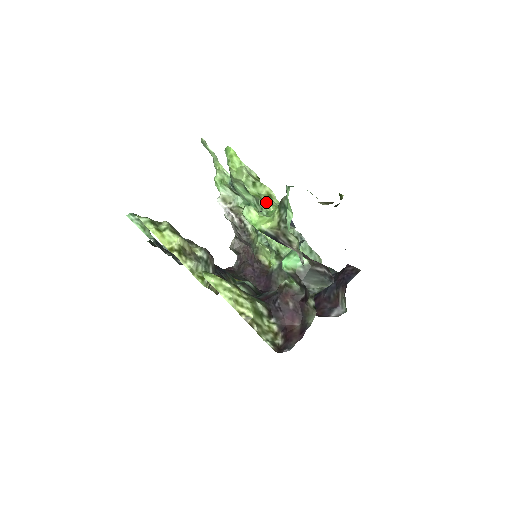
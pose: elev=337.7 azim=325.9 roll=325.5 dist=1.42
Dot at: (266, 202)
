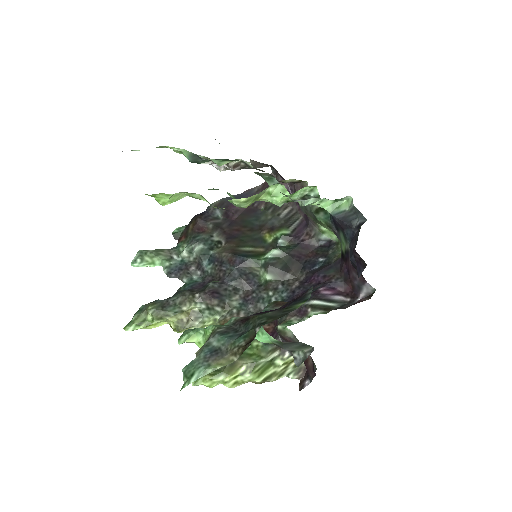
Dot at: (229, 201)
